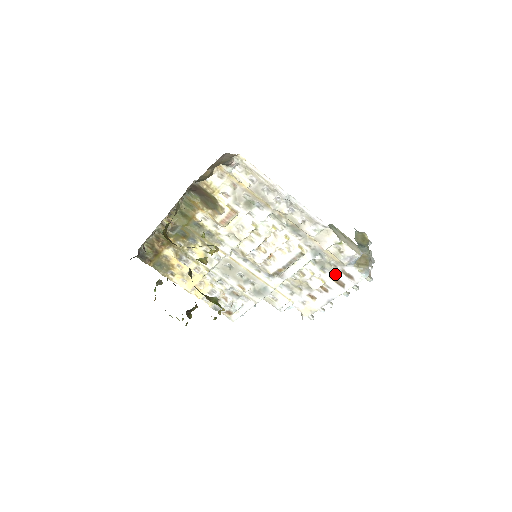
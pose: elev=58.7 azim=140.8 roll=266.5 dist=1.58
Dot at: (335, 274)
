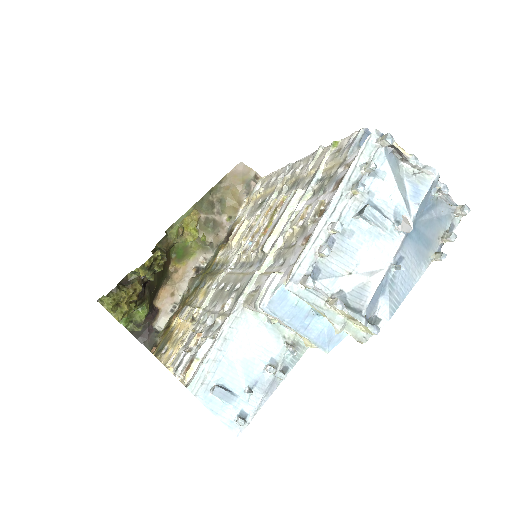
Dot at: (337, 179)
